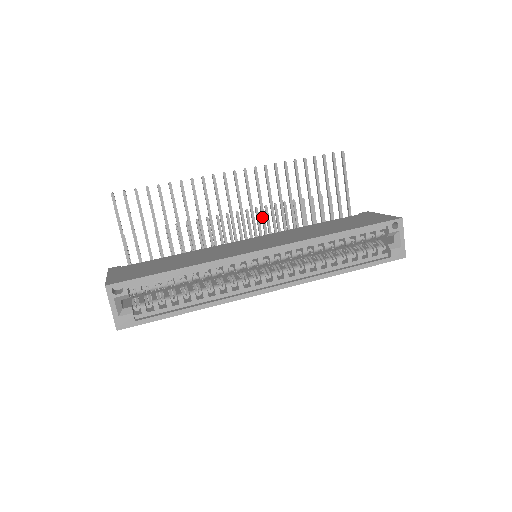
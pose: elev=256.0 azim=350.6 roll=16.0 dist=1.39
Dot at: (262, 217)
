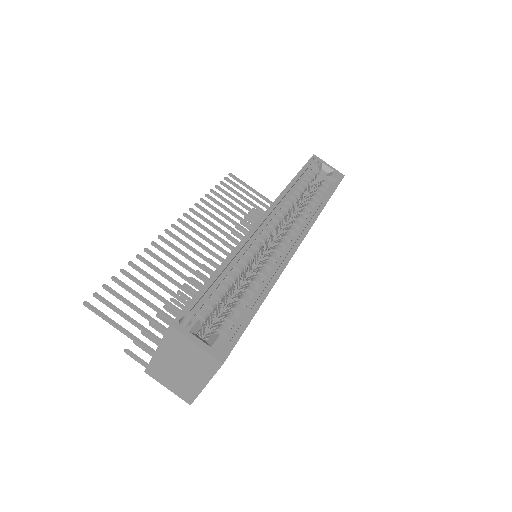
Dot at: (226, 244)
